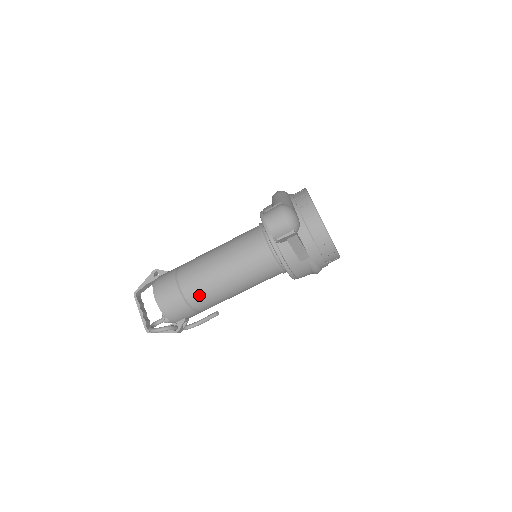
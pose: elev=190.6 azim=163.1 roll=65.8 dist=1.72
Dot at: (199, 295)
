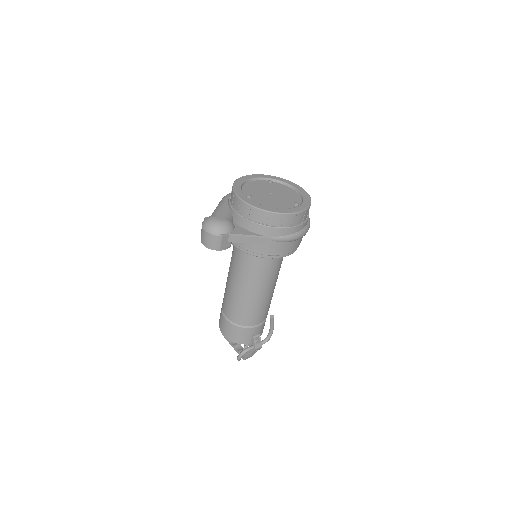
Dot at: (239, 316)
